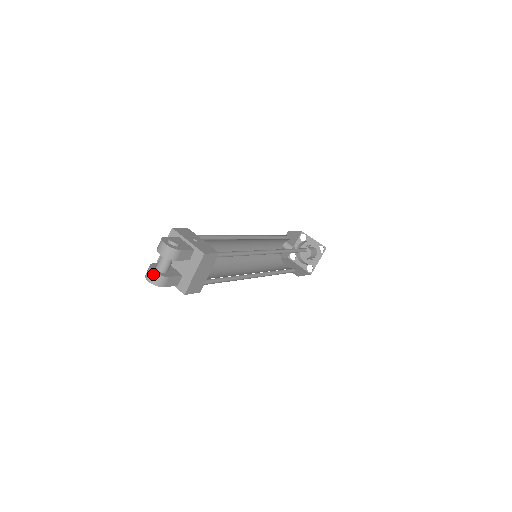
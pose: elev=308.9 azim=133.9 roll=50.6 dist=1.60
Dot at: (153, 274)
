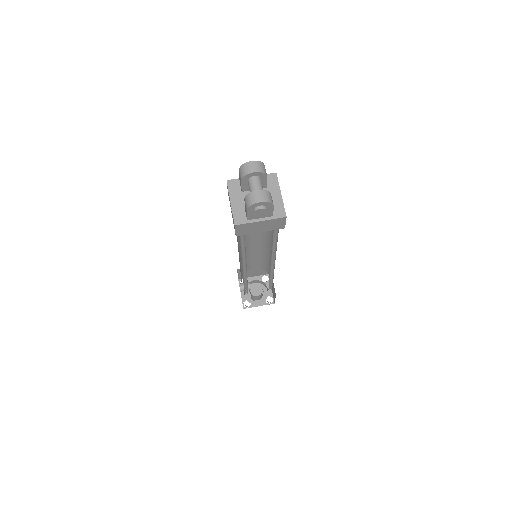
Dot at: (261, 192)
